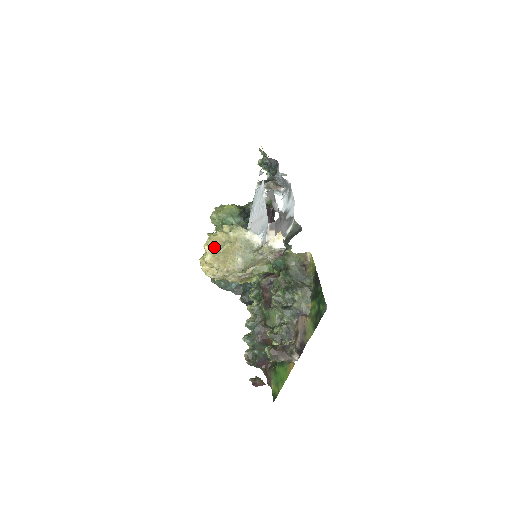
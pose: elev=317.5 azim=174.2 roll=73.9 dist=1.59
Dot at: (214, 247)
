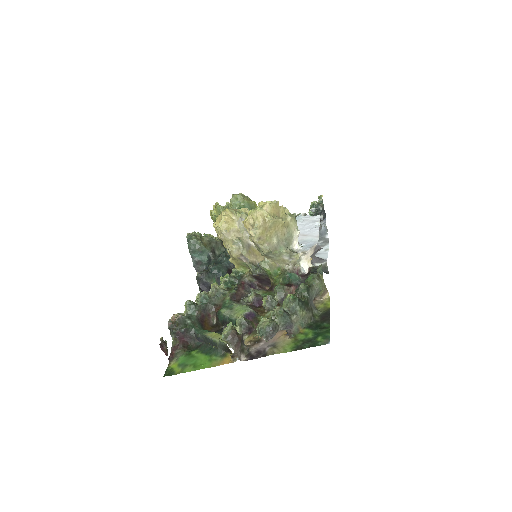
Dot at: (272, 211)
